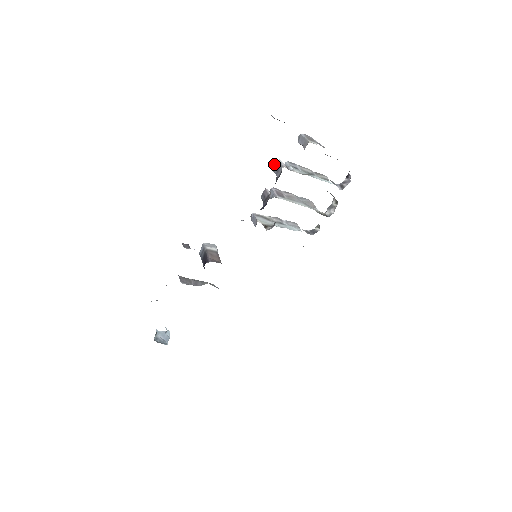
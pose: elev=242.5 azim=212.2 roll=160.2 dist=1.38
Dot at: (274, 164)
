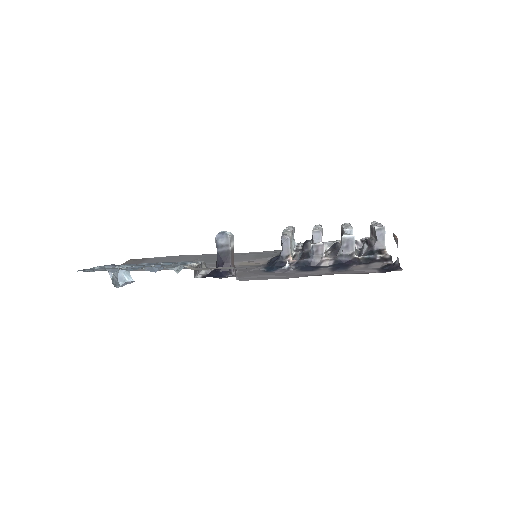
Dot at: (348, 236)
